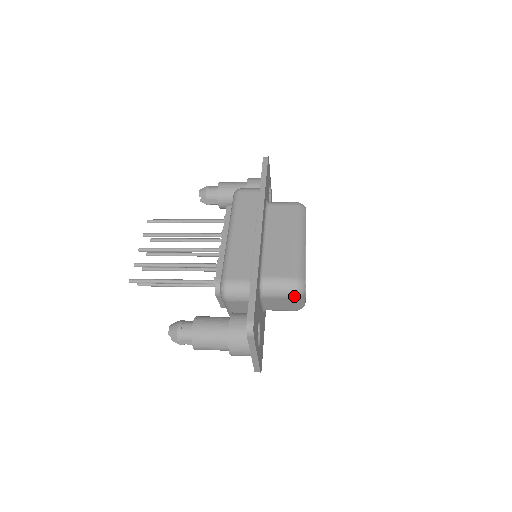
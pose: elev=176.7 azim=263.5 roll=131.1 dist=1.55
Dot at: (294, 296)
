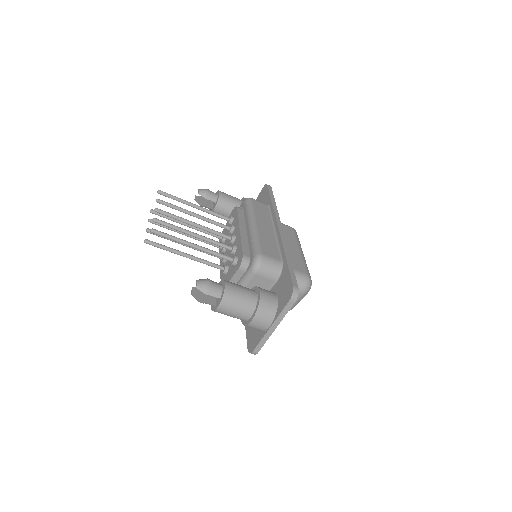
Dot at: (303, 290)
